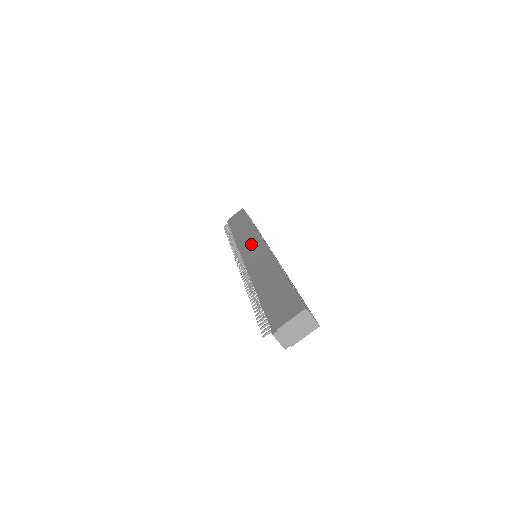
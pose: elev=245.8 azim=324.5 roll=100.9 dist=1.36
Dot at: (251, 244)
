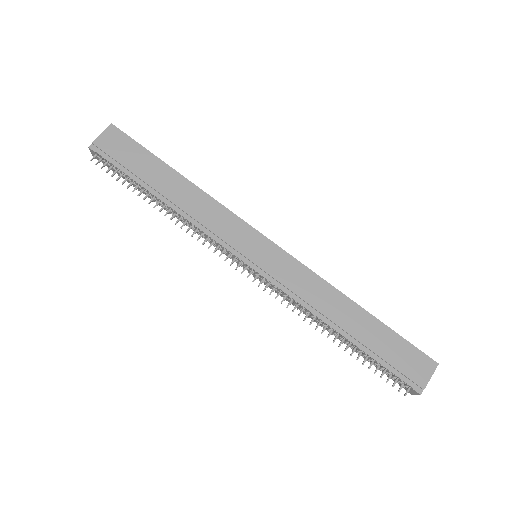
Dot at: (245, 240)
